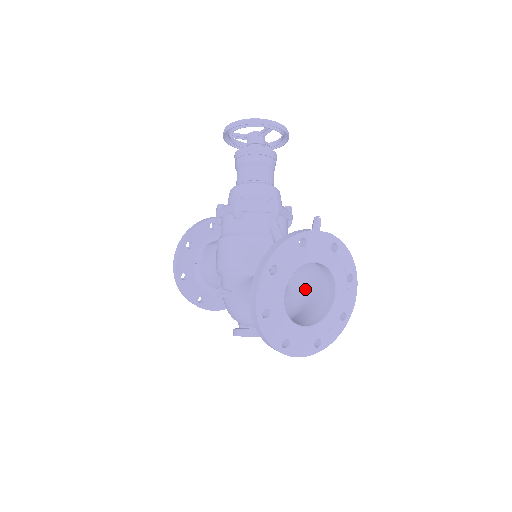
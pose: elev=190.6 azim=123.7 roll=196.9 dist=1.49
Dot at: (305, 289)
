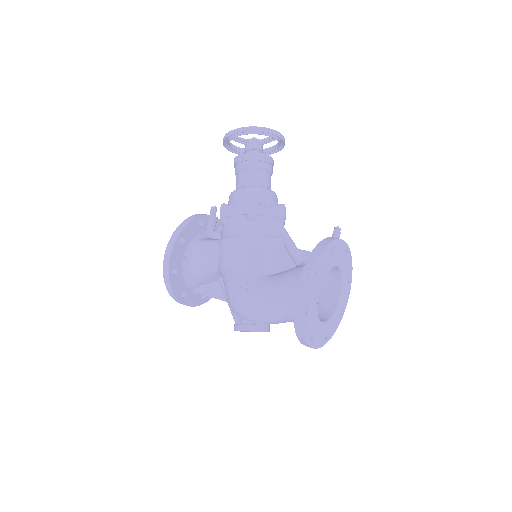
Dot at: occluded
